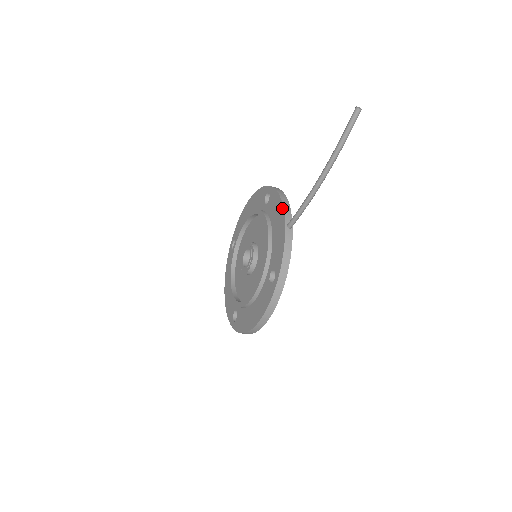
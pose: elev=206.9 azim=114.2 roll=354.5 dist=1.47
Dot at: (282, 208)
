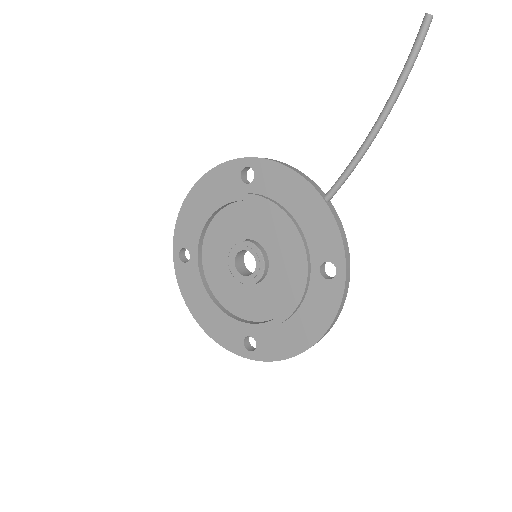
Dot at: (302, 179)
